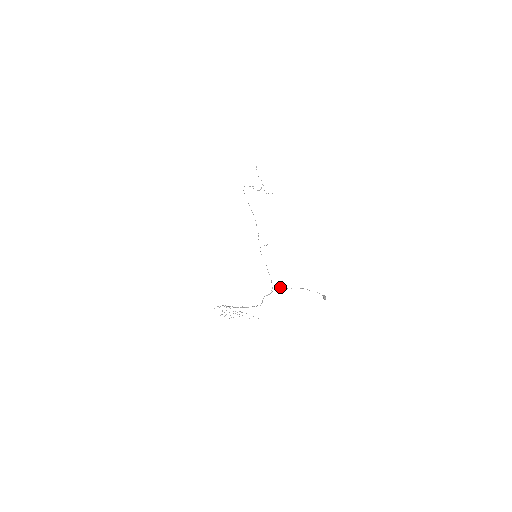
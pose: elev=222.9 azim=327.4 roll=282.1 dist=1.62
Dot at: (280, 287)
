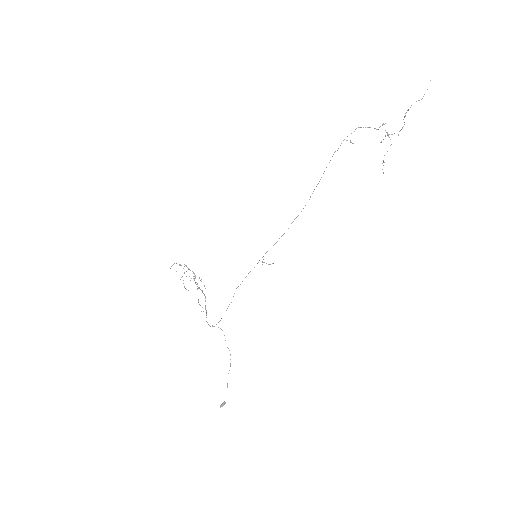
Dot at: occluded
